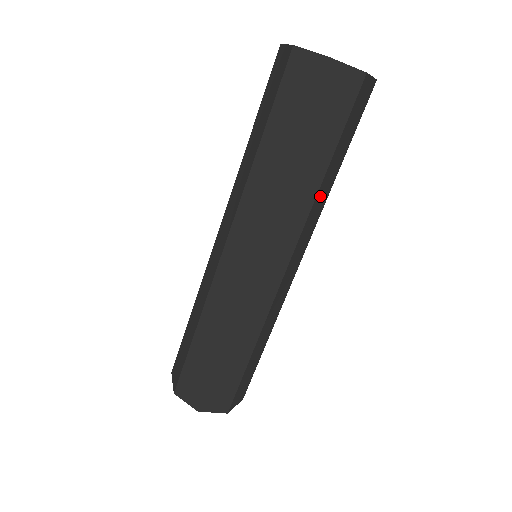
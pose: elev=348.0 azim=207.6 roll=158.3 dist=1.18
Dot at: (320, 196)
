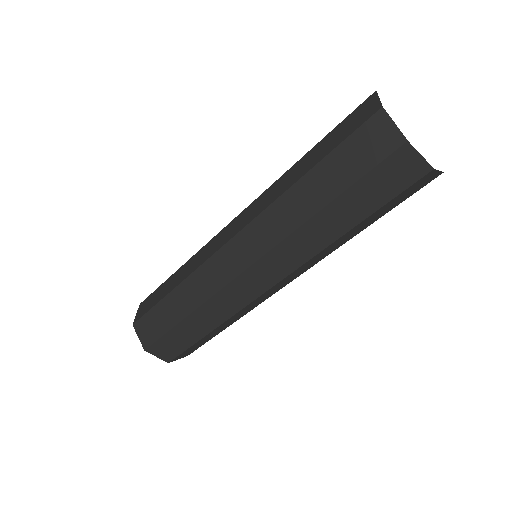
Dot at: occluded
